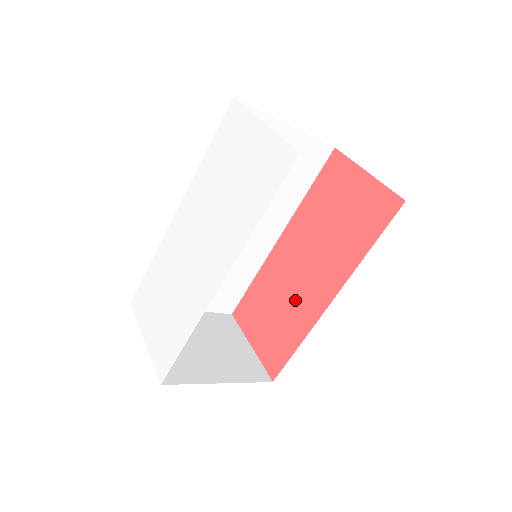
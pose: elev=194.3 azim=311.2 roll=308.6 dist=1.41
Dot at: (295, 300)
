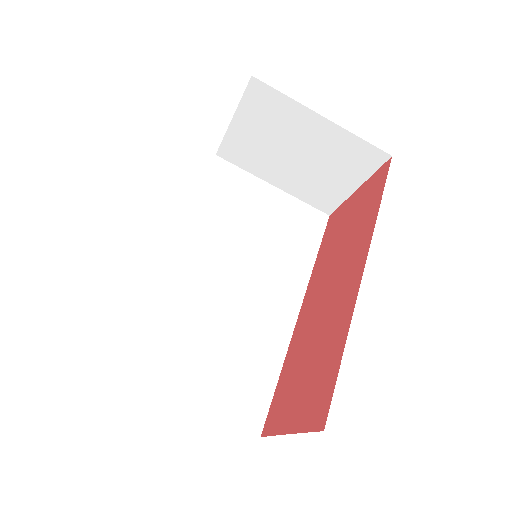
Dot at: (327, 323)
